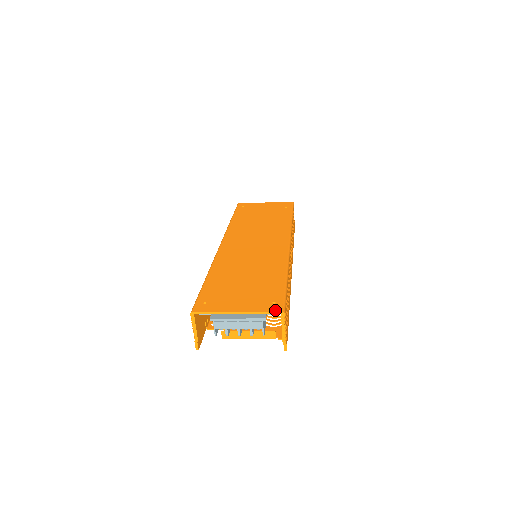
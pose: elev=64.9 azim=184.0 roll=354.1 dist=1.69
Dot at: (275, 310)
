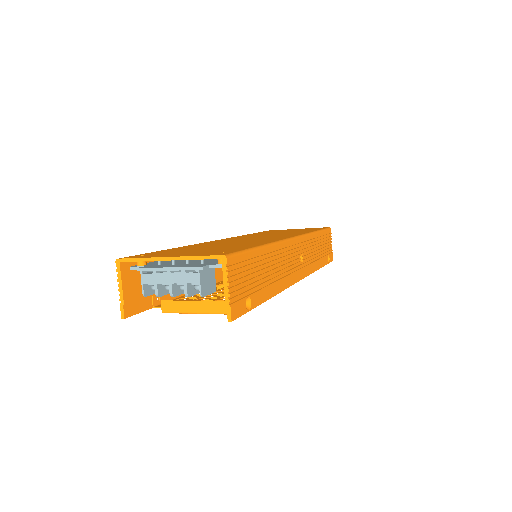
Dot at: (215, 254)
